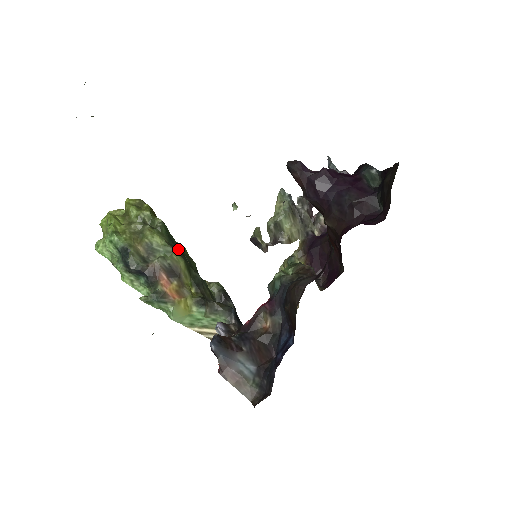
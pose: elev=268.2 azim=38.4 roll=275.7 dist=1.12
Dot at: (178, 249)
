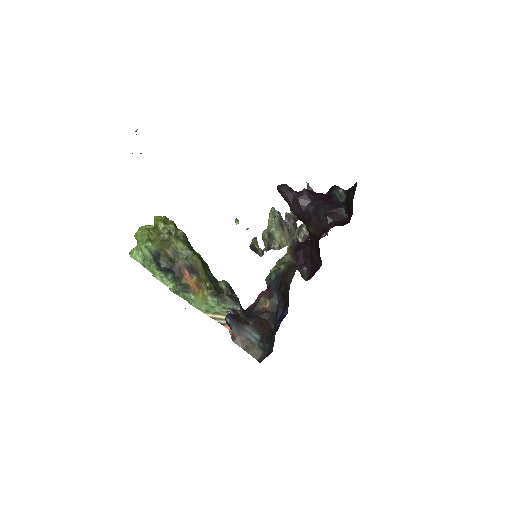
Dot at: occluded
